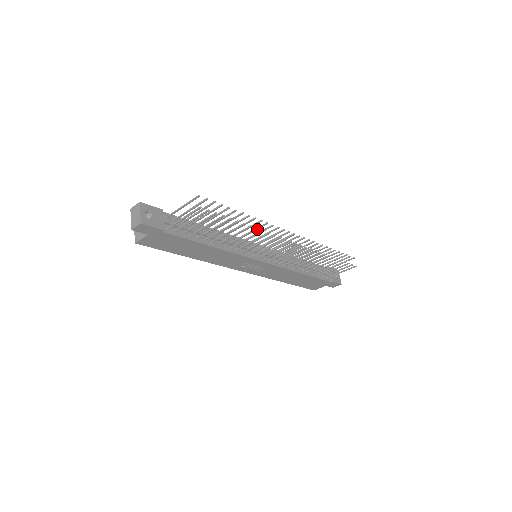
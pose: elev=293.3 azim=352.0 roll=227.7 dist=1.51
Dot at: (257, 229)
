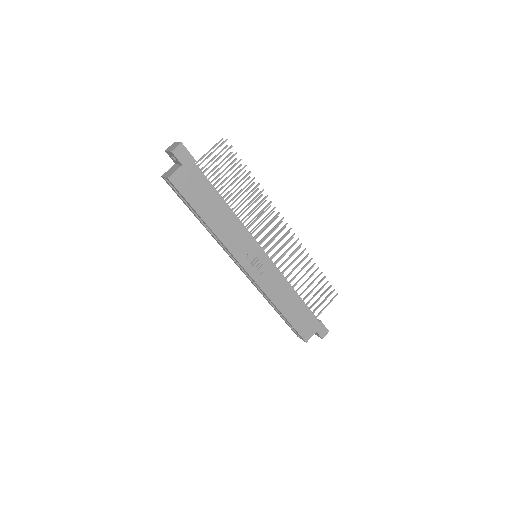
Dot at: (263, 190)
